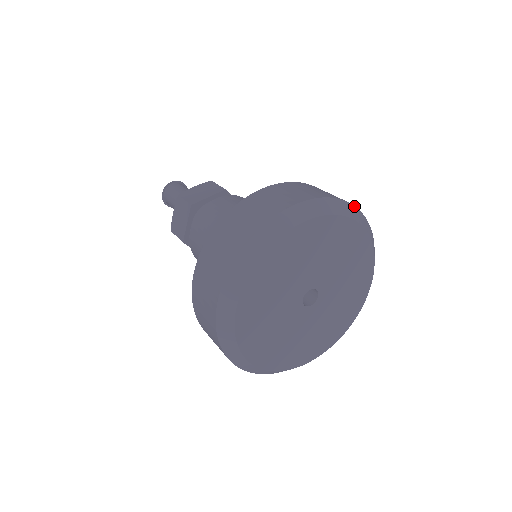
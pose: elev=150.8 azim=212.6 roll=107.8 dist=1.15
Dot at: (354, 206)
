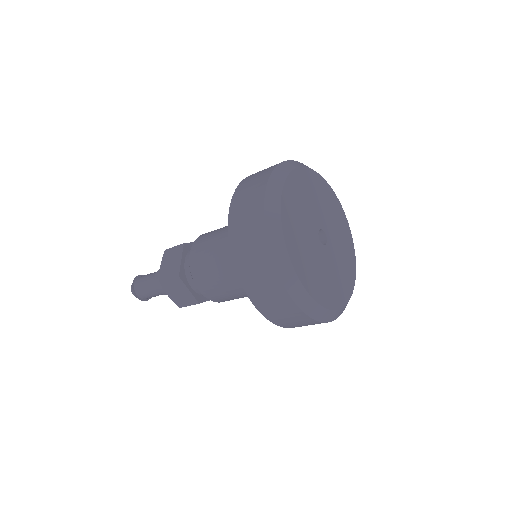
Dot at: occluded
